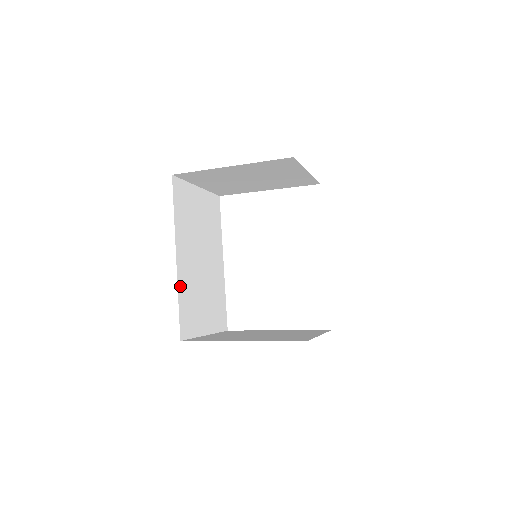
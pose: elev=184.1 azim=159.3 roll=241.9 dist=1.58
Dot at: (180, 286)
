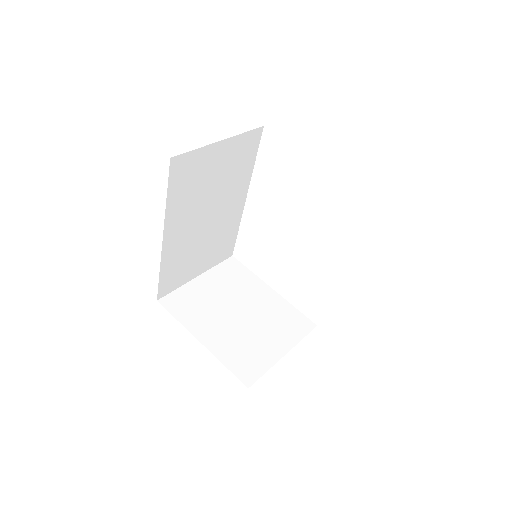
Dot at: (165, 260)
